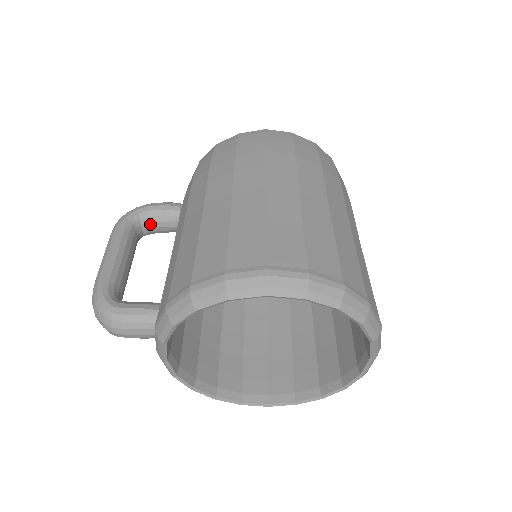
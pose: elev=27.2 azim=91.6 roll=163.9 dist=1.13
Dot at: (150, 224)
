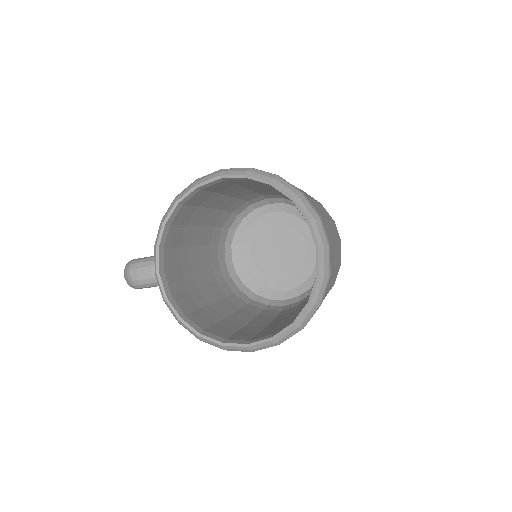
Dot at: occluded
